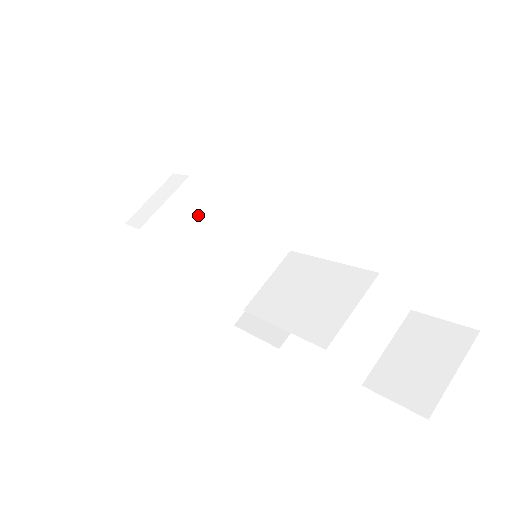
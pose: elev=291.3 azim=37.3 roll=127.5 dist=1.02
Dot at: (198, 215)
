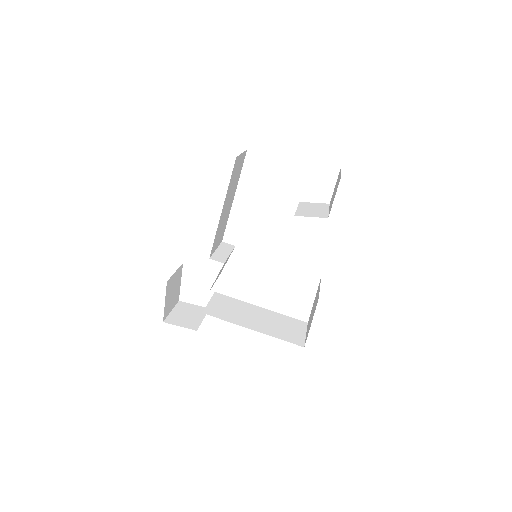
Dot at: (214, 253)
